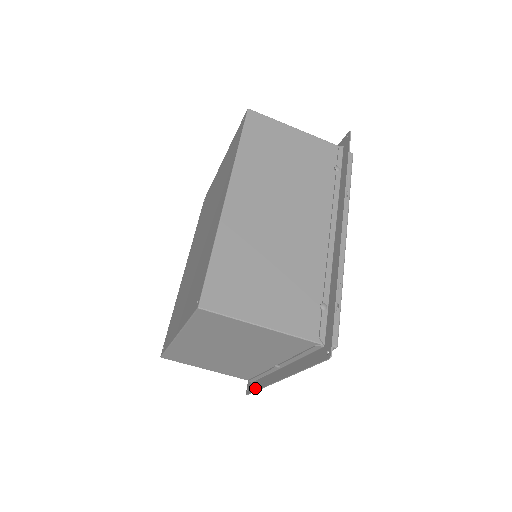
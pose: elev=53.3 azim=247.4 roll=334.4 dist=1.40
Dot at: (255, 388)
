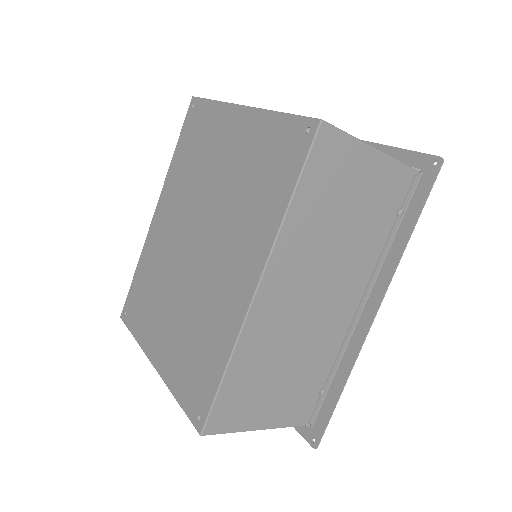
Dot at: occluded
